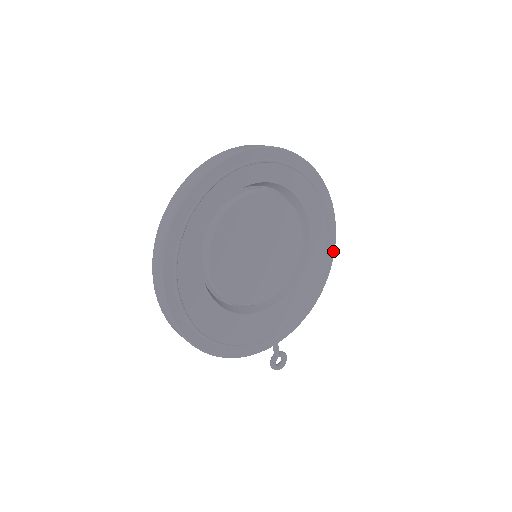
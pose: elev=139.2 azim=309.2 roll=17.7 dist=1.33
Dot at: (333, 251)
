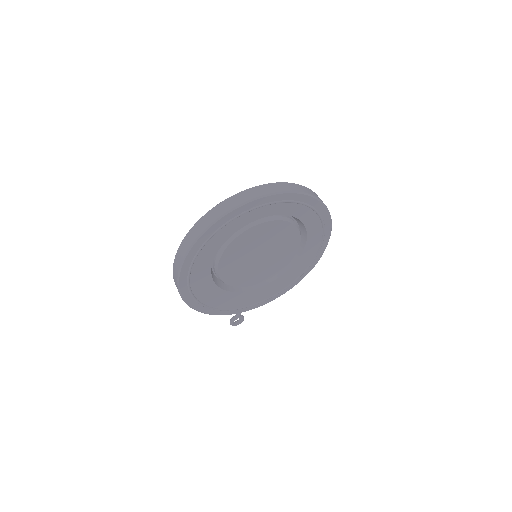
Dot at: (313, 266)
